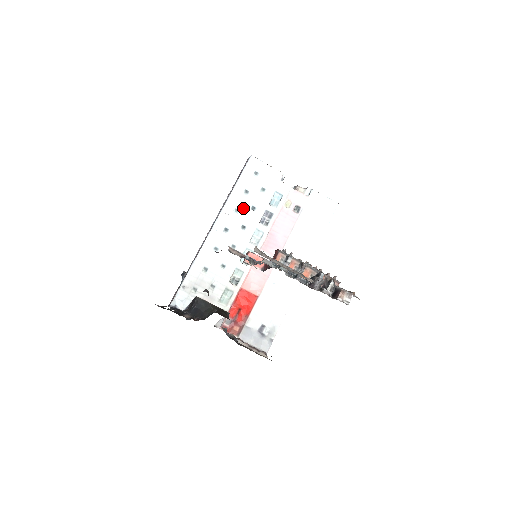
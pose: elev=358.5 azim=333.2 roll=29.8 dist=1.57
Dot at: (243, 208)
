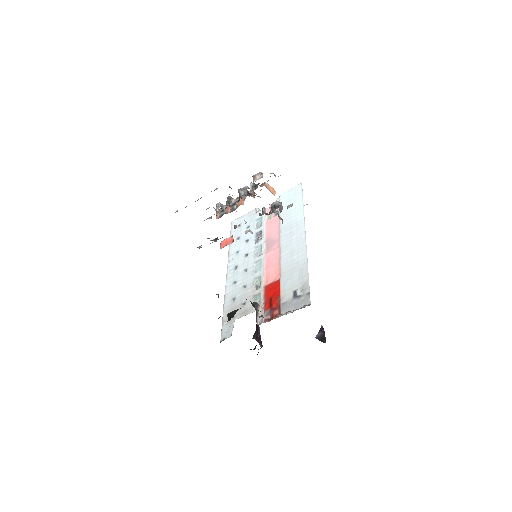
Dot at: (240, 247)
